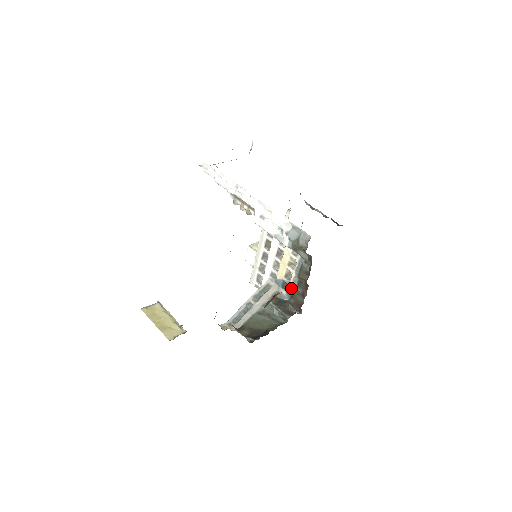
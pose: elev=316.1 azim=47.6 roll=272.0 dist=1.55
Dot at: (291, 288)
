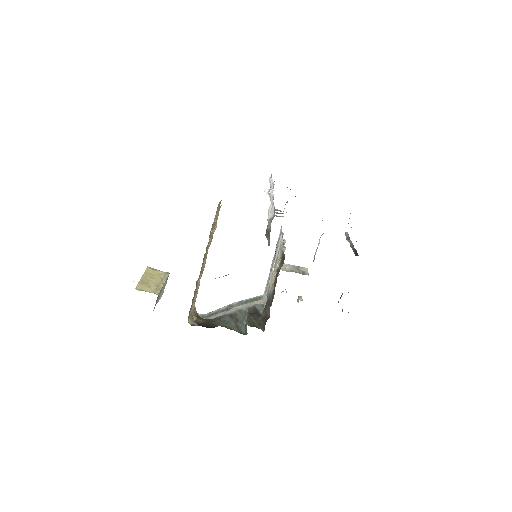
Dot at: occluded
